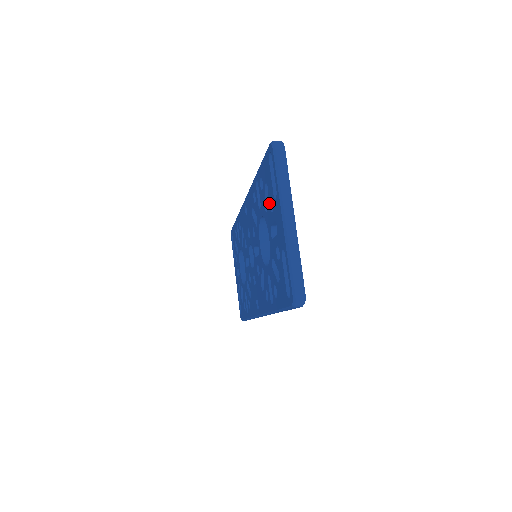
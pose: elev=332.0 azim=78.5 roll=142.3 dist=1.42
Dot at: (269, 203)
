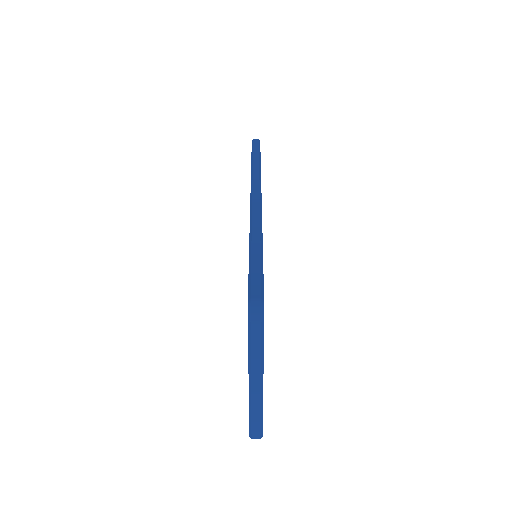
Dot at: occluded
